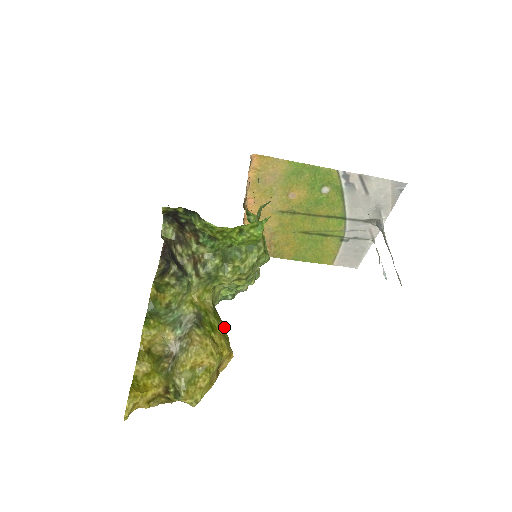
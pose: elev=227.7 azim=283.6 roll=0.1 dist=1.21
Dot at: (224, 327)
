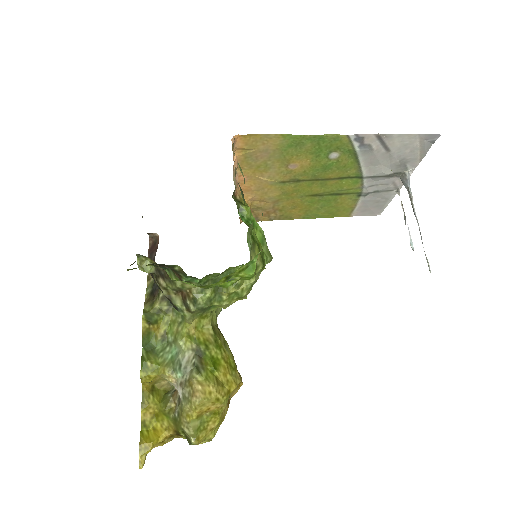
Dot at: (229, 350)
